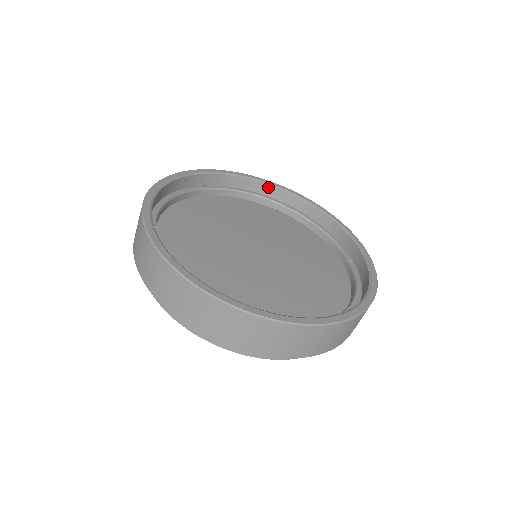
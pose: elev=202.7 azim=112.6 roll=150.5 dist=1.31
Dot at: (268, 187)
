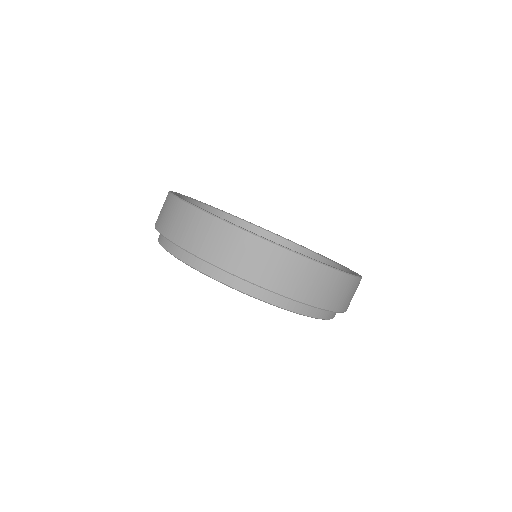
Dot at: (243, 223)
